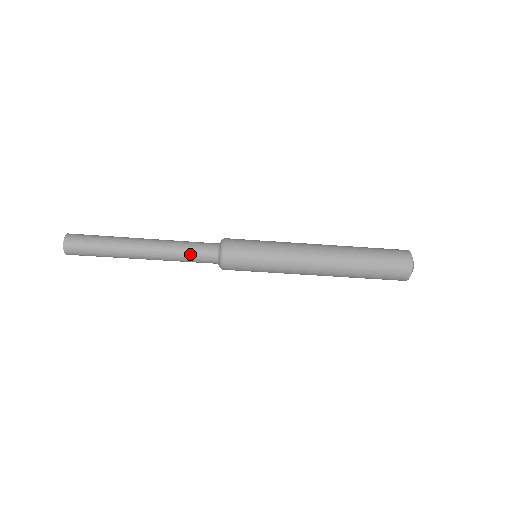
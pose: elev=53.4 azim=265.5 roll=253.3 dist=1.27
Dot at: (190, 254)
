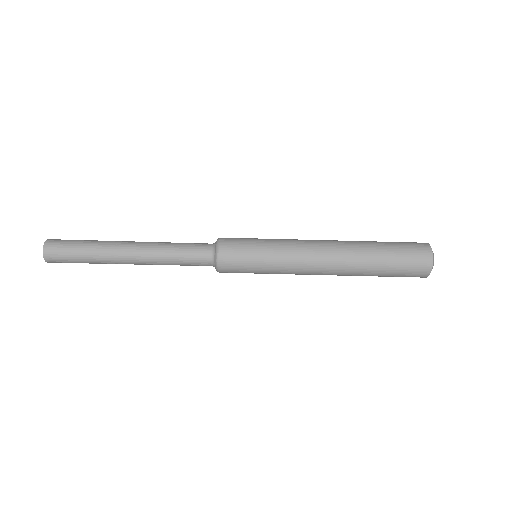
Dot at: (182, 260)
